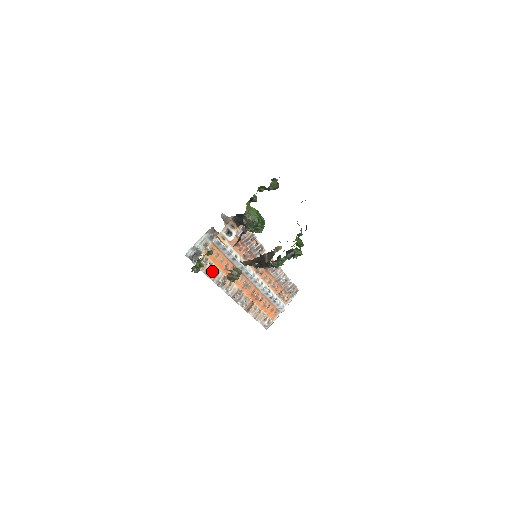
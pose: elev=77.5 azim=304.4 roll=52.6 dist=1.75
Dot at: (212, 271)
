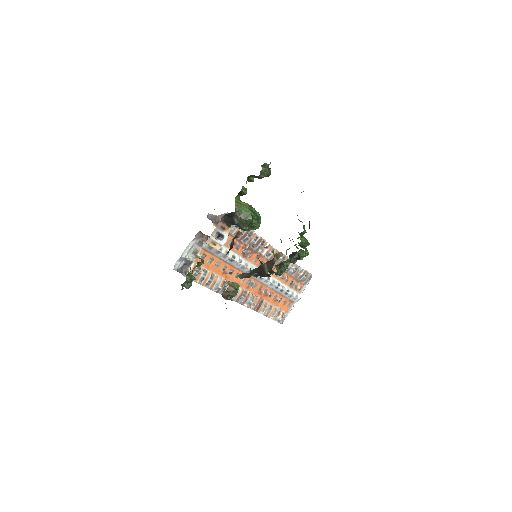
Dot at: (208, 279)
